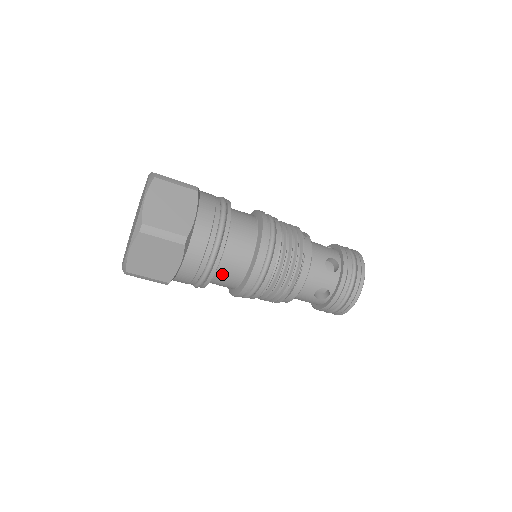
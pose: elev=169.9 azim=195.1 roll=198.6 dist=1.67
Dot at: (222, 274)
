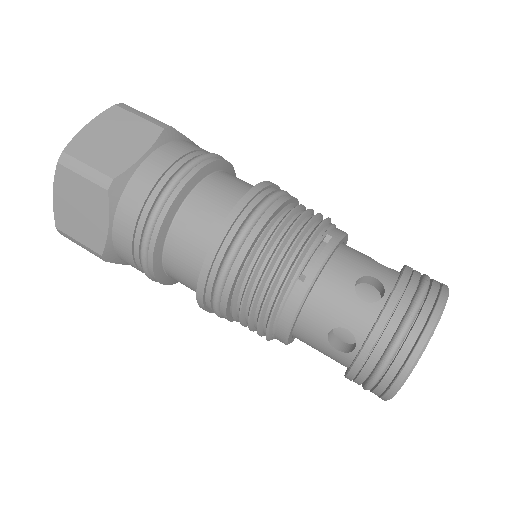
Dot at: occluded
